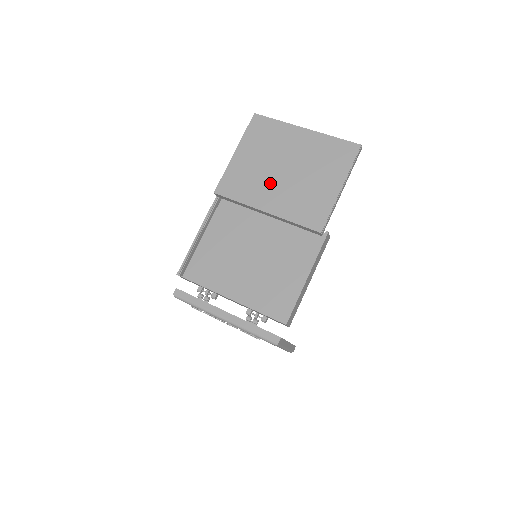
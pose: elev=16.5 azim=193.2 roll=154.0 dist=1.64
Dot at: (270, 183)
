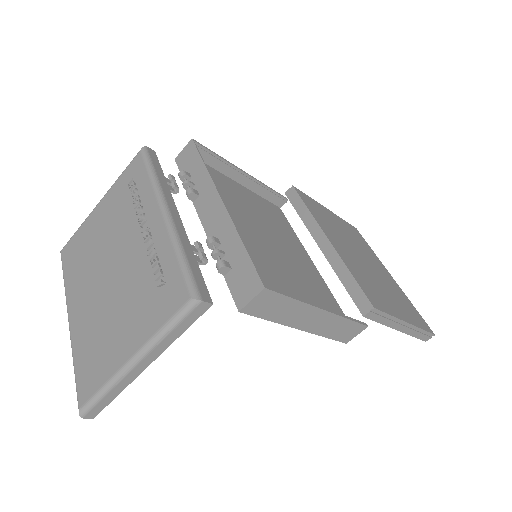
Dot at: (345, 244)
